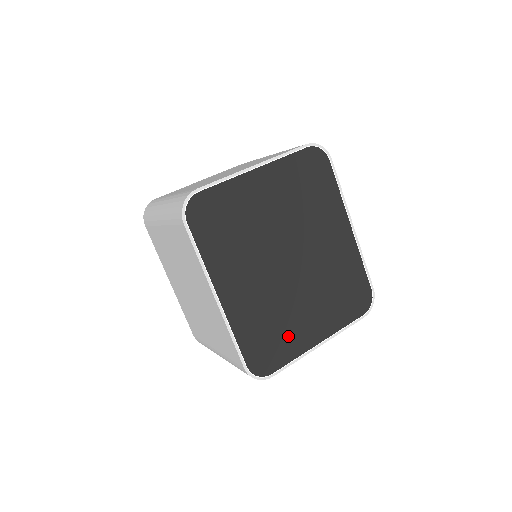
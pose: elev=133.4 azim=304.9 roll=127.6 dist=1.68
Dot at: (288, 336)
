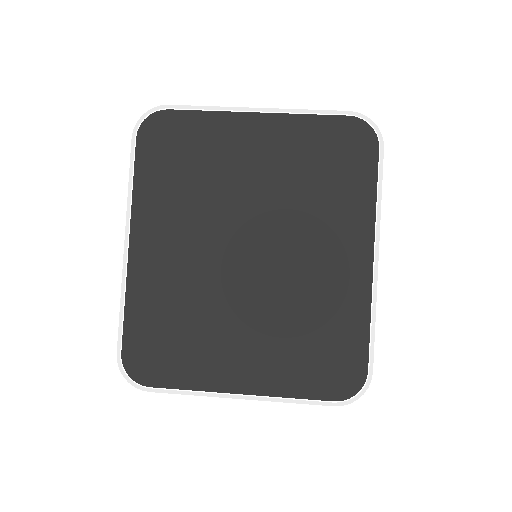
Dot at: (197, 352)
